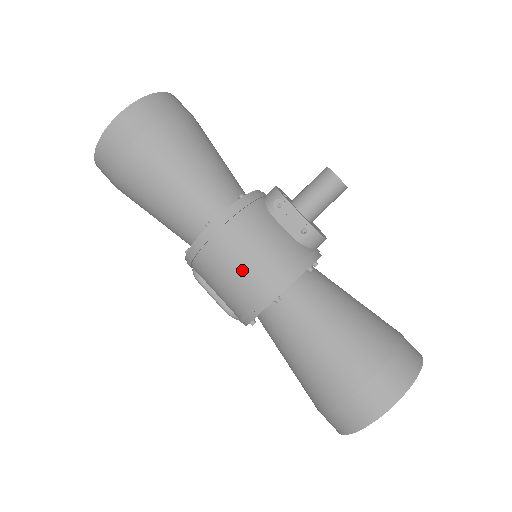
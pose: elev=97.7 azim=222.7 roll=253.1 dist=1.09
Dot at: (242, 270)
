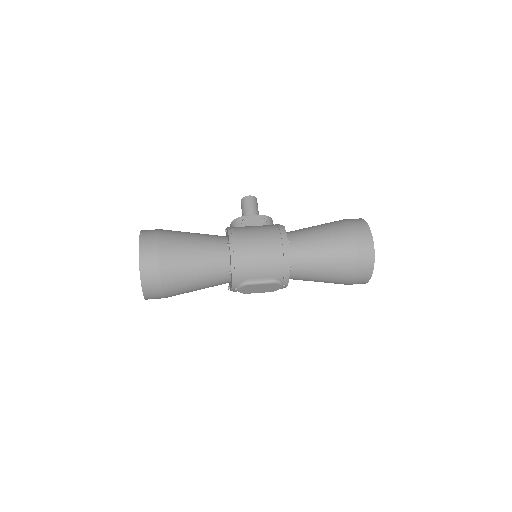
Dot at: (263, 244)
